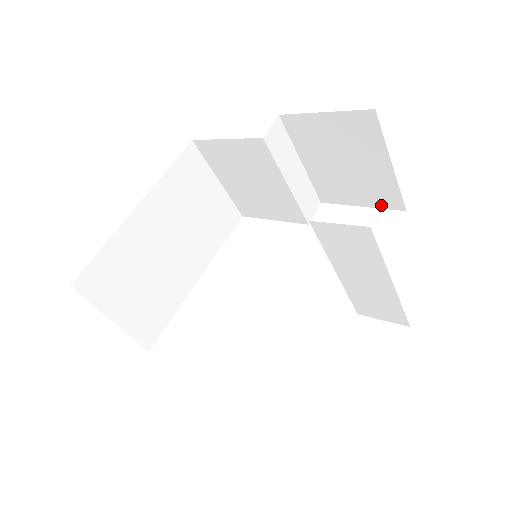
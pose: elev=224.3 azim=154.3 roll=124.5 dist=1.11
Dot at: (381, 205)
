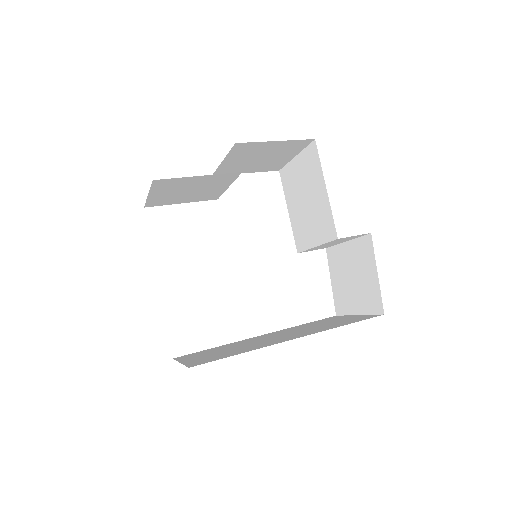
Dot at: (264, 171)
